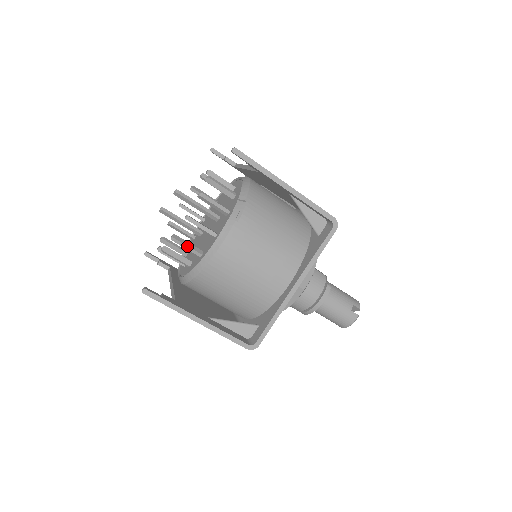
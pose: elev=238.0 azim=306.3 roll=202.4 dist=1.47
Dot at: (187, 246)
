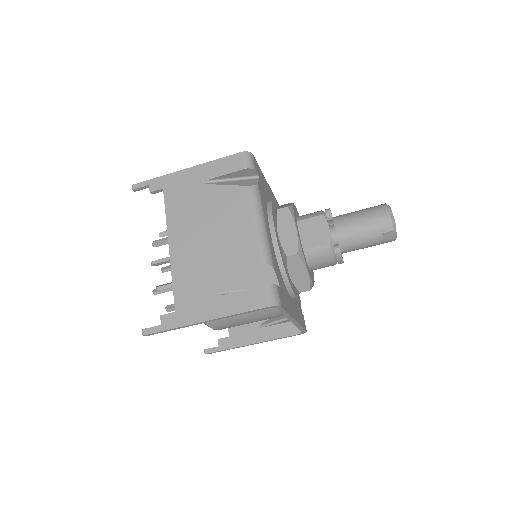
Dot at: occluded
